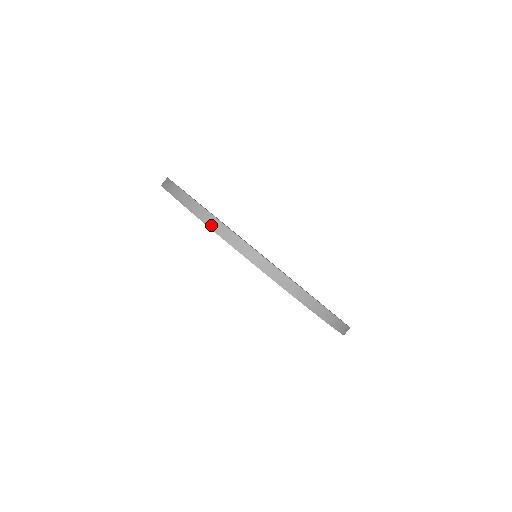
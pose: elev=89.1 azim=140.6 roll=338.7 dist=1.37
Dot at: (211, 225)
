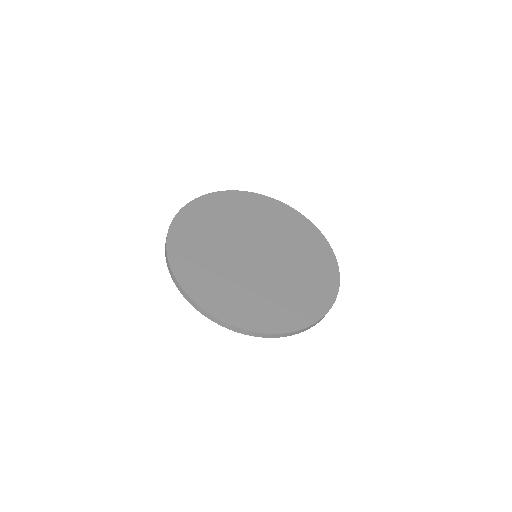
Dot at: occluded
